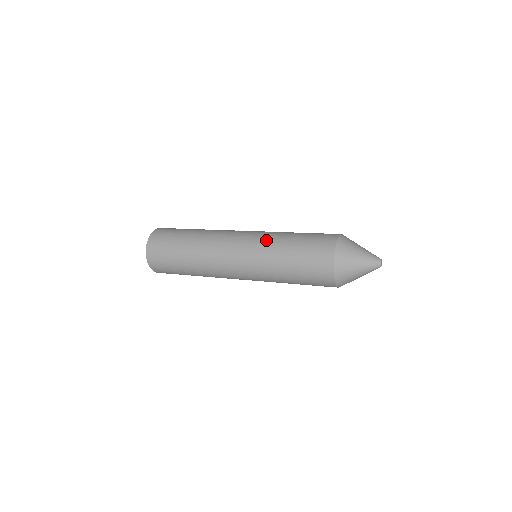
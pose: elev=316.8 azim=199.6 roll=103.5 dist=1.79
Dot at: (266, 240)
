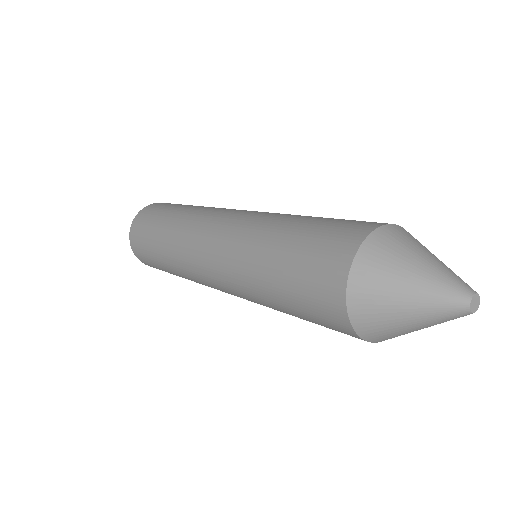
Dot at: (239, 259)
